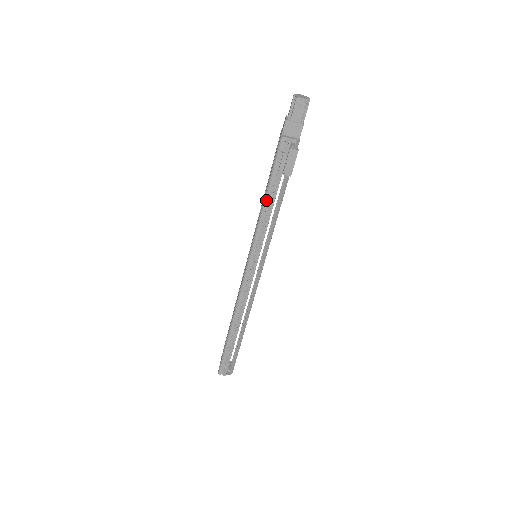
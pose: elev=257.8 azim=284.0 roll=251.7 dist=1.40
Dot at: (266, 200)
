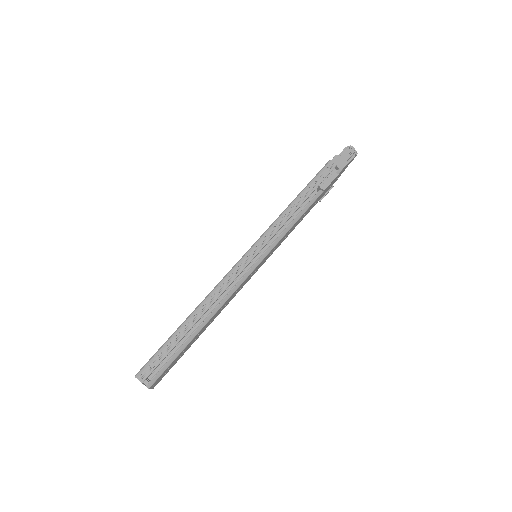
Dot at: (295, 200)
